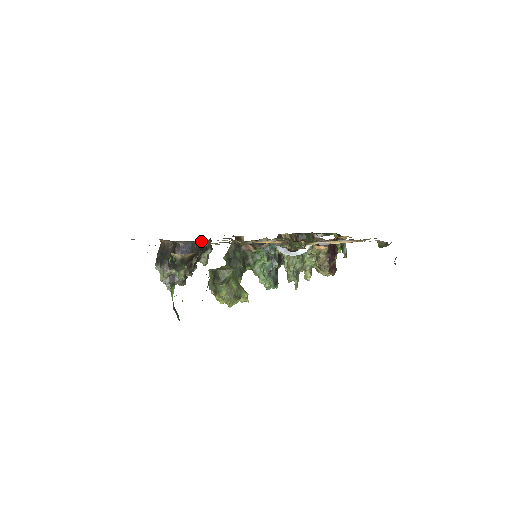
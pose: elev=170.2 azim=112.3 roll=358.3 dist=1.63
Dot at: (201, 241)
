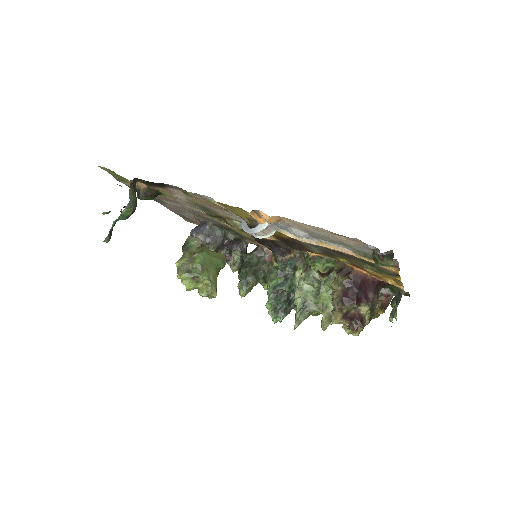
Dot at: (224, 230)
